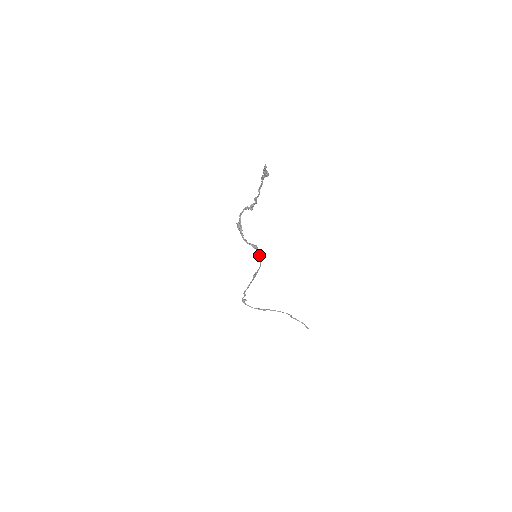
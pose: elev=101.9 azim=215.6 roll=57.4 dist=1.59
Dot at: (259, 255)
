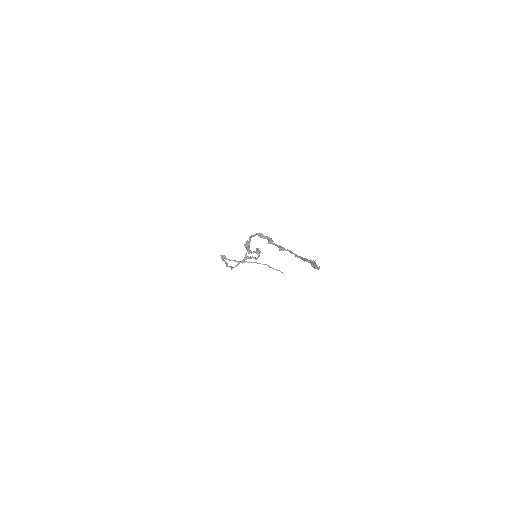
Dot at: occluded
